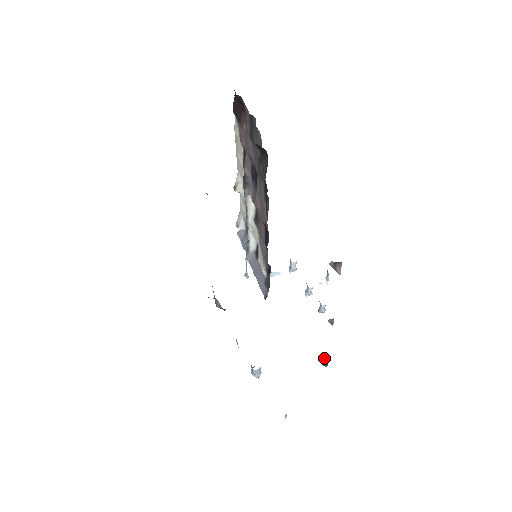
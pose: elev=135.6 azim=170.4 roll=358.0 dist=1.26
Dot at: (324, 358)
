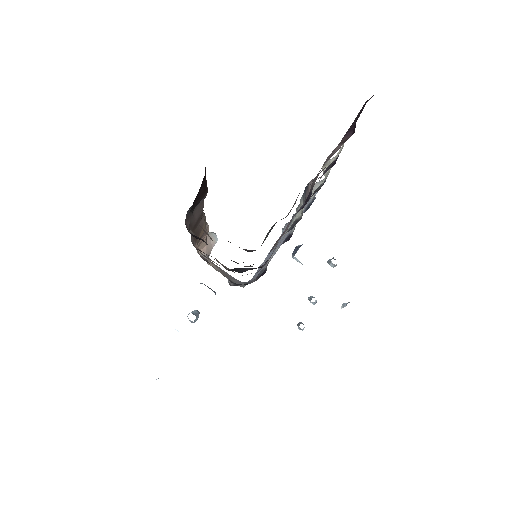
Dot at: occluded
